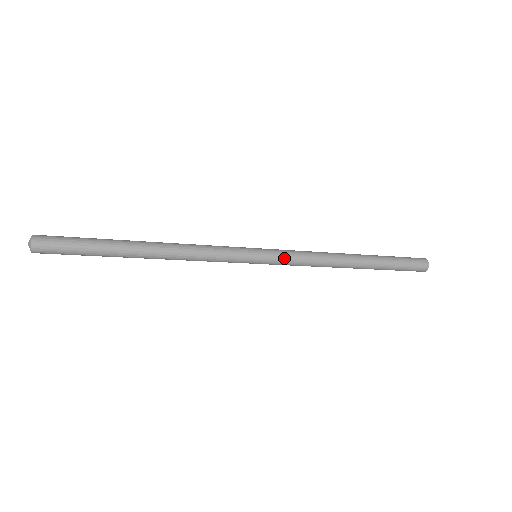
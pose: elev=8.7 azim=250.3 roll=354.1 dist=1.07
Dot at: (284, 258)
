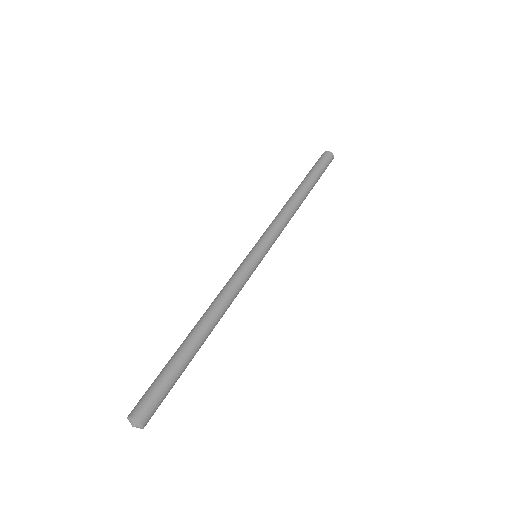
Dot at: (274, 241)
